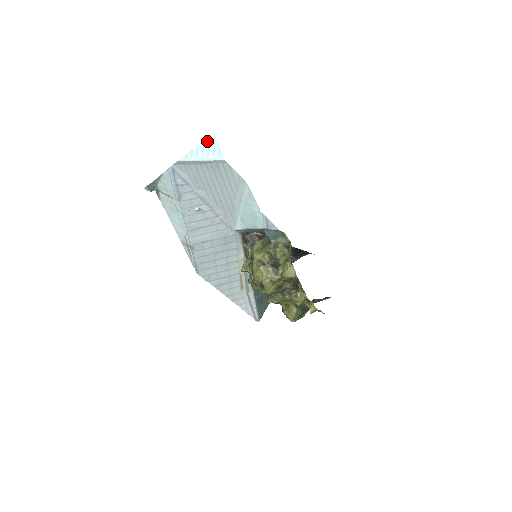
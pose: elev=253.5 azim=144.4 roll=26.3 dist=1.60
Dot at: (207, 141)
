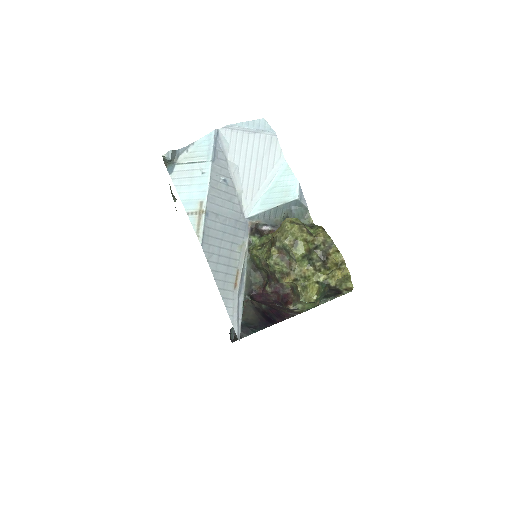
Dot at: (258, 121)
